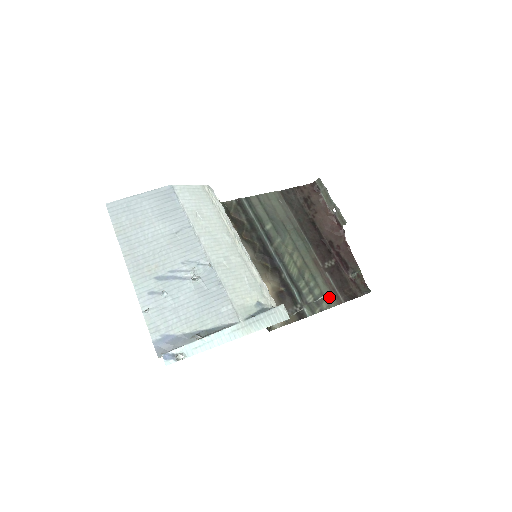
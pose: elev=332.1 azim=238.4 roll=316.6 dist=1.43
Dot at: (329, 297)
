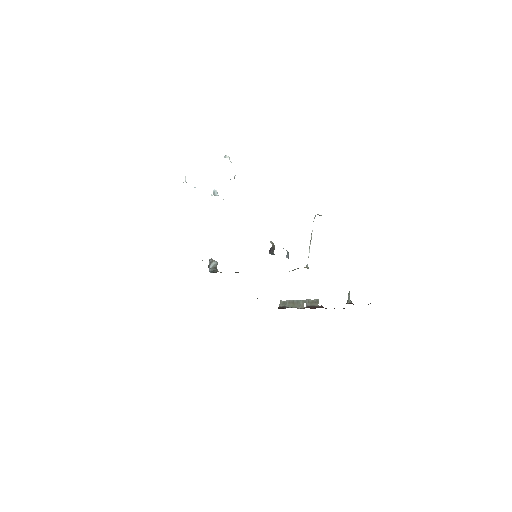
Dot at: occluded
